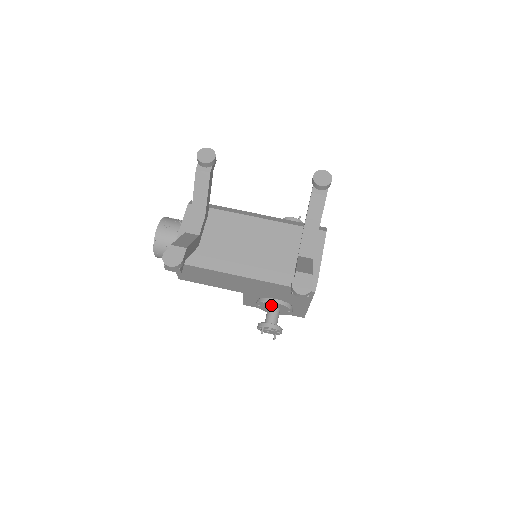
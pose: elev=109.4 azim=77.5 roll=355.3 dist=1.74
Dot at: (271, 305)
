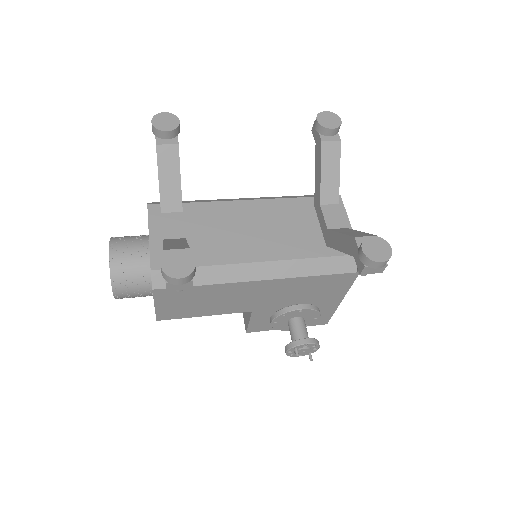
Dot at: (293, 316)
